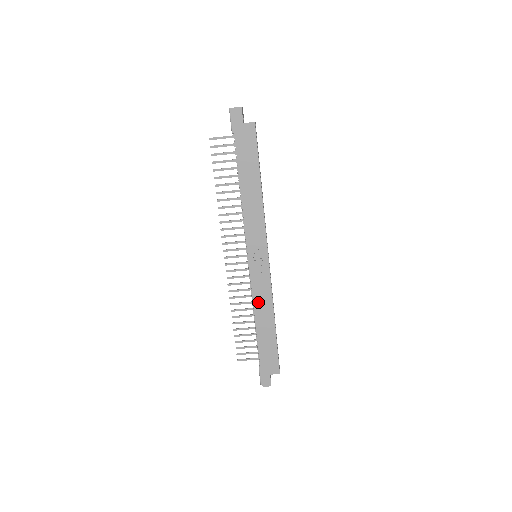
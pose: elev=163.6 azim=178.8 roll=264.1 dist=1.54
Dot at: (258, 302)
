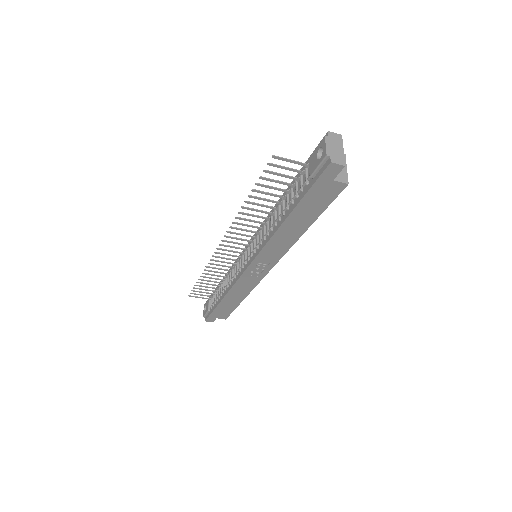
Dot at: (237, 288)
